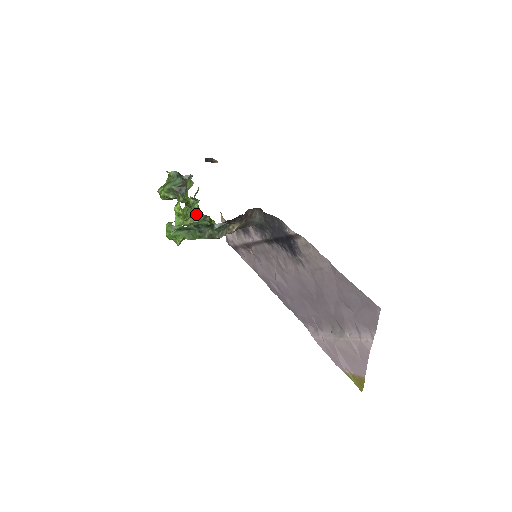
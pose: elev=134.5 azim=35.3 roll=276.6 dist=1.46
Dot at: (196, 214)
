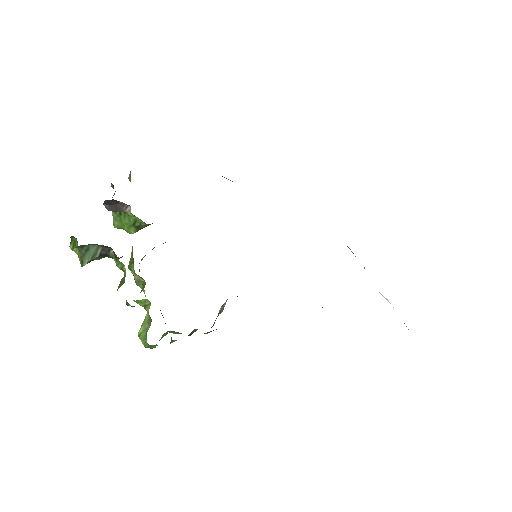
Dot at: (138, 222)
